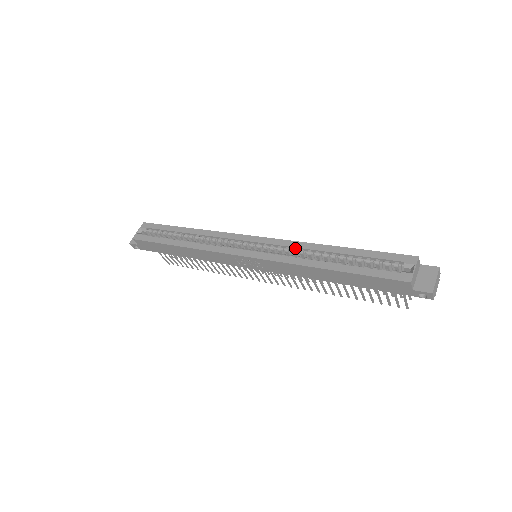
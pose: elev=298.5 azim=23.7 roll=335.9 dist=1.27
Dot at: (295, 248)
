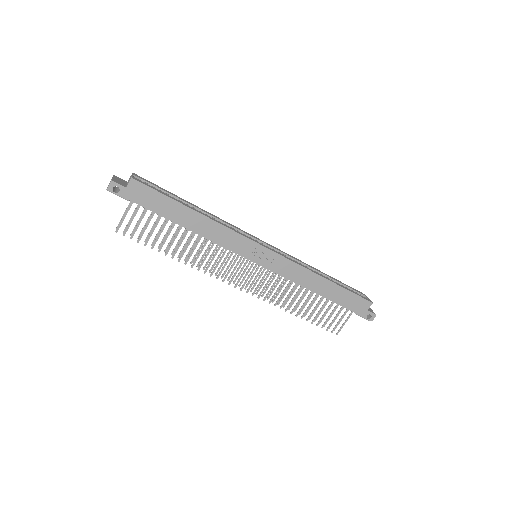
Dot at: (296, 260)
